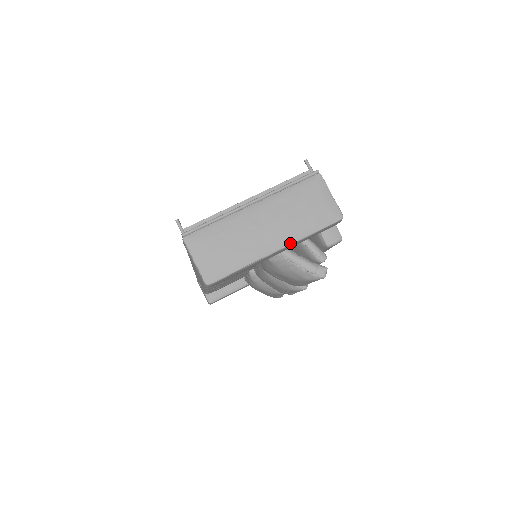
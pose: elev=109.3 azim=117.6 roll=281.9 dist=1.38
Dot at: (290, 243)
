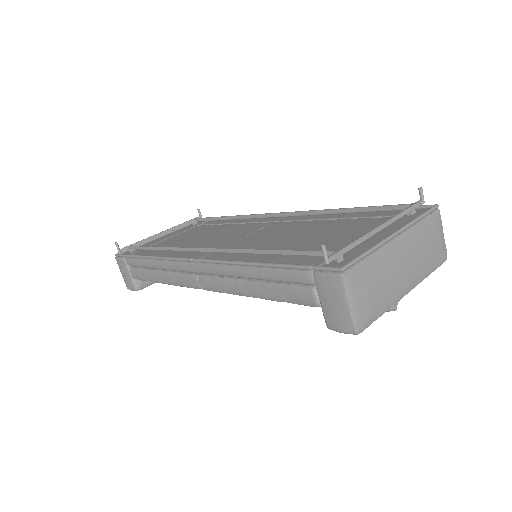
Dot at: (417, 284)
